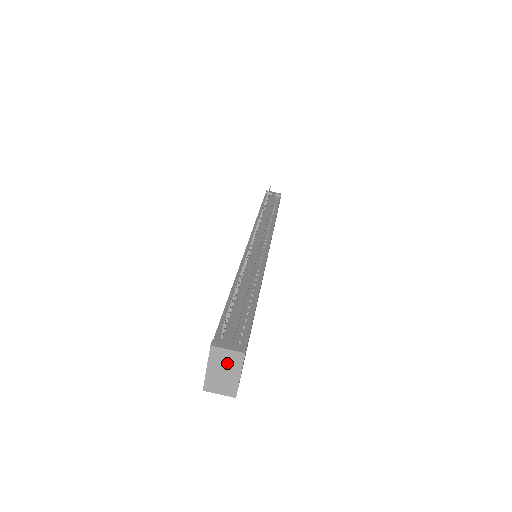
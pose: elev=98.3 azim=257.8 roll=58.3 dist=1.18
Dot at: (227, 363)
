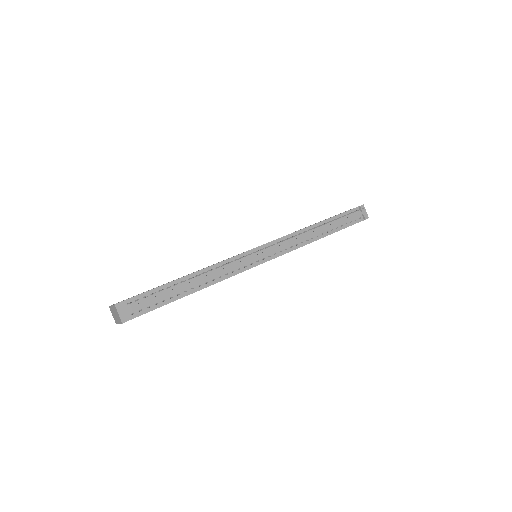
Dot at: (117, 315)
